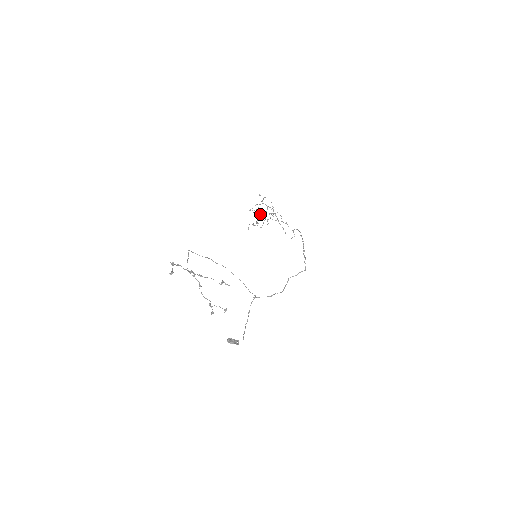
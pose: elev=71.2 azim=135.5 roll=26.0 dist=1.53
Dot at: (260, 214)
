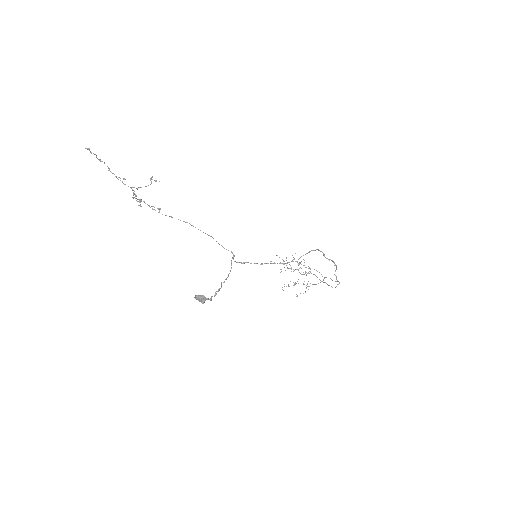
Dot at: occluded
